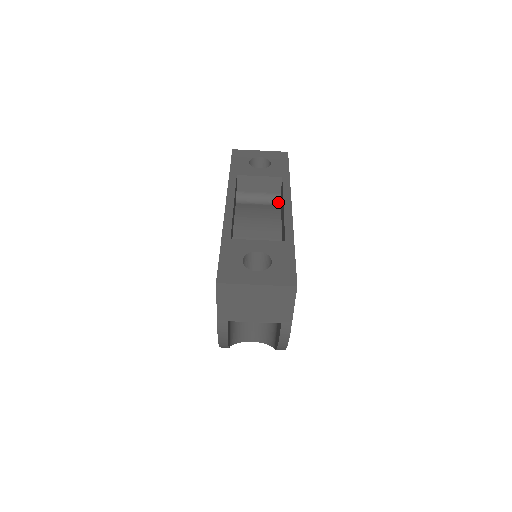
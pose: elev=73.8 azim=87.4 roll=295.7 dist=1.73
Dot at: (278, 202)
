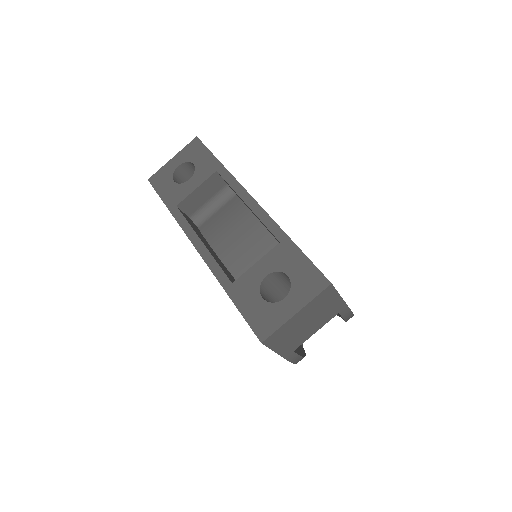
Dot at: (231, 193)
